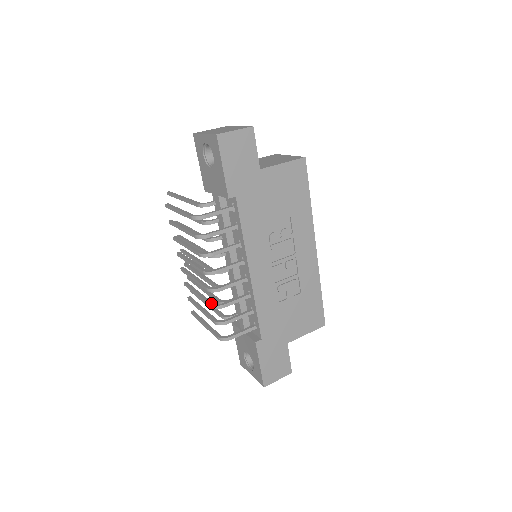
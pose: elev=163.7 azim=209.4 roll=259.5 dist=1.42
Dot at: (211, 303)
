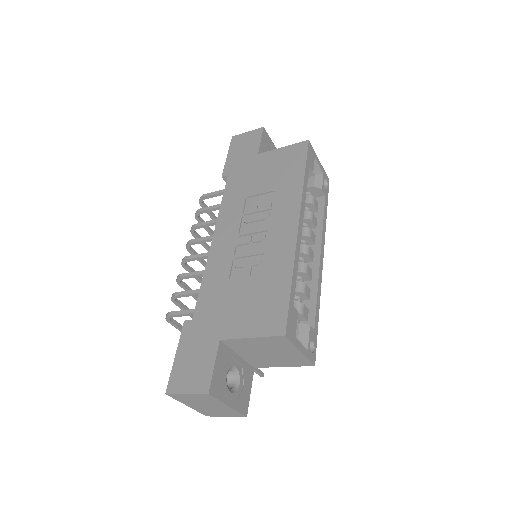
Dot at: (182, 281)
